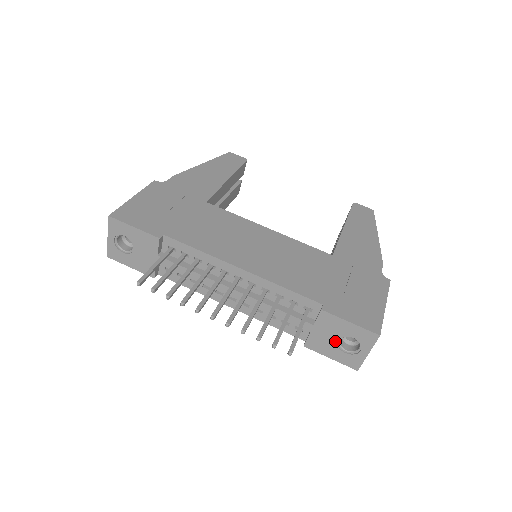
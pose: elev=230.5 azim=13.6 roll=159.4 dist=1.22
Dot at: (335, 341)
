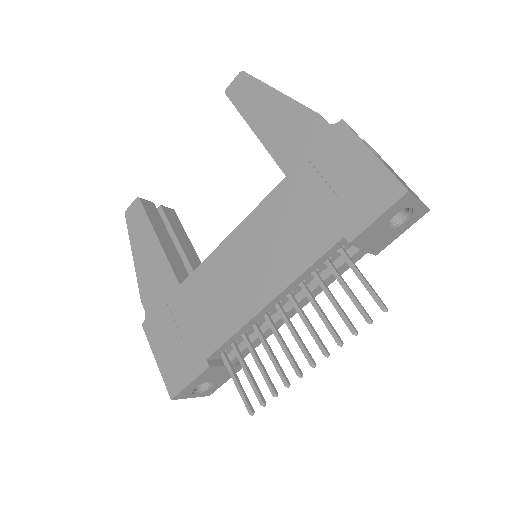
Dot at: (388, 231)
